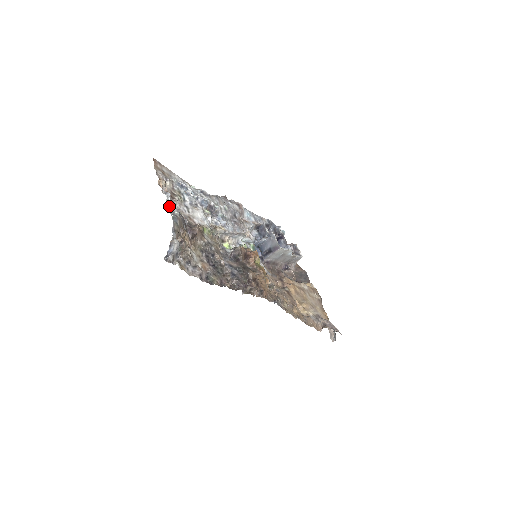
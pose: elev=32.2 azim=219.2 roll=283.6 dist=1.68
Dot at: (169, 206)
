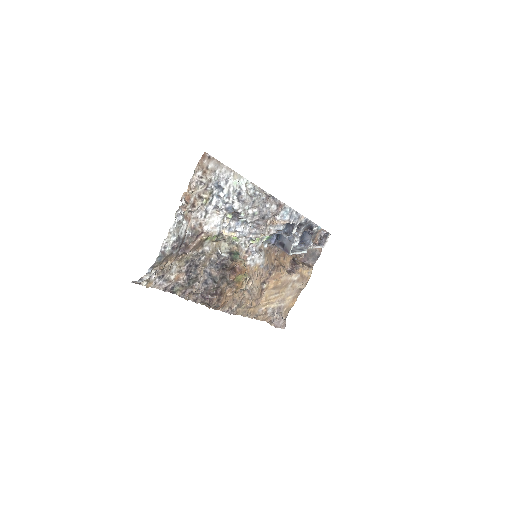
Dot at: (166, 239)
